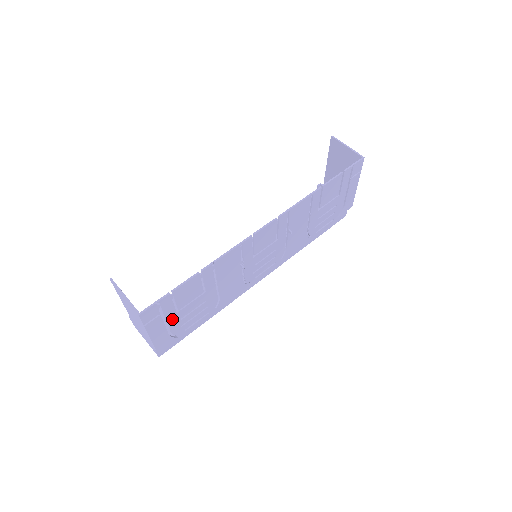
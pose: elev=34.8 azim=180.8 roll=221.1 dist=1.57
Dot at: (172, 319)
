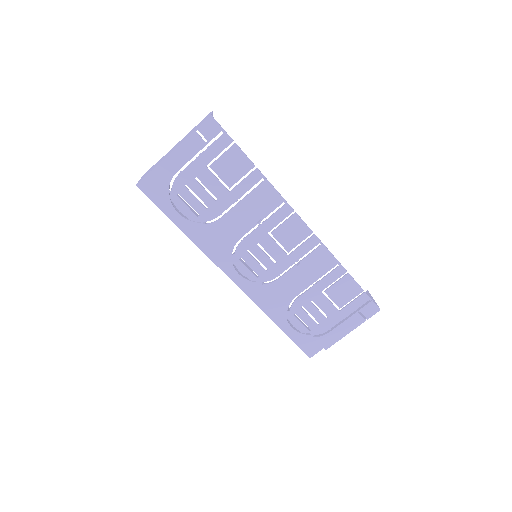
Dot at: (198, 165)
